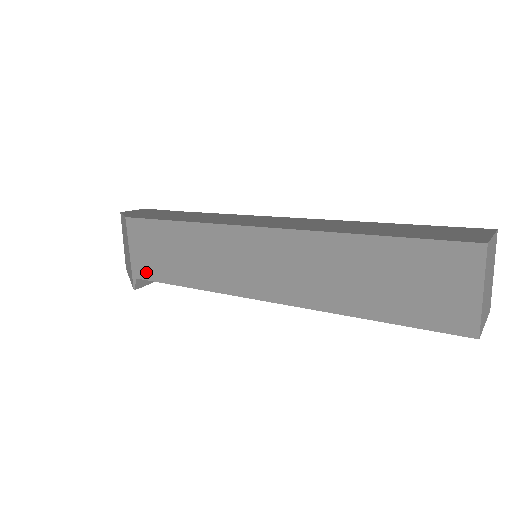
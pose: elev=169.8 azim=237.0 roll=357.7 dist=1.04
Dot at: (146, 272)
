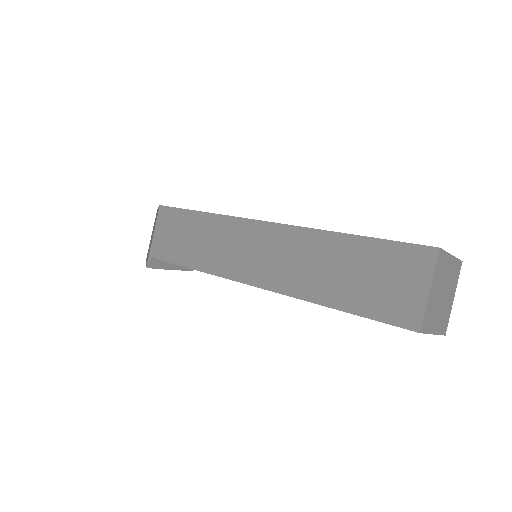
Dot at: (161, 253)
